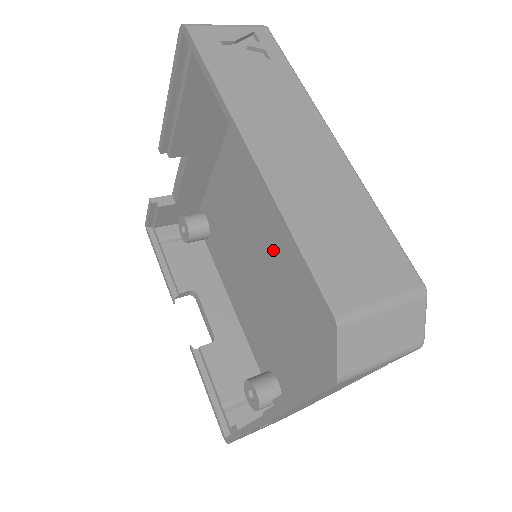
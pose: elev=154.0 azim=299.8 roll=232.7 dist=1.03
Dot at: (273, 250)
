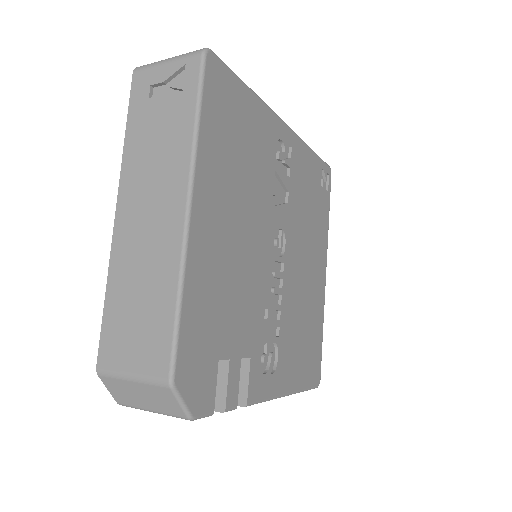
Dot at: occluded
